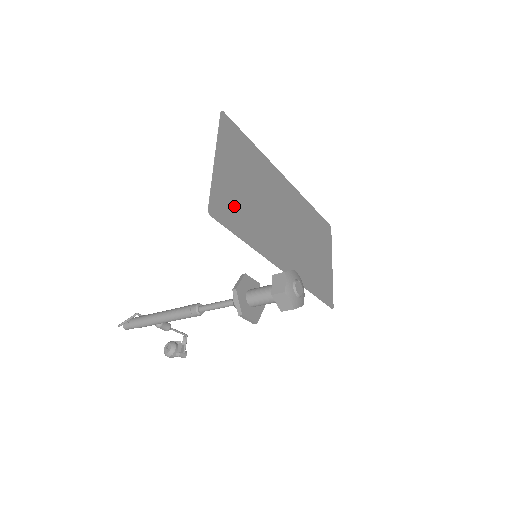
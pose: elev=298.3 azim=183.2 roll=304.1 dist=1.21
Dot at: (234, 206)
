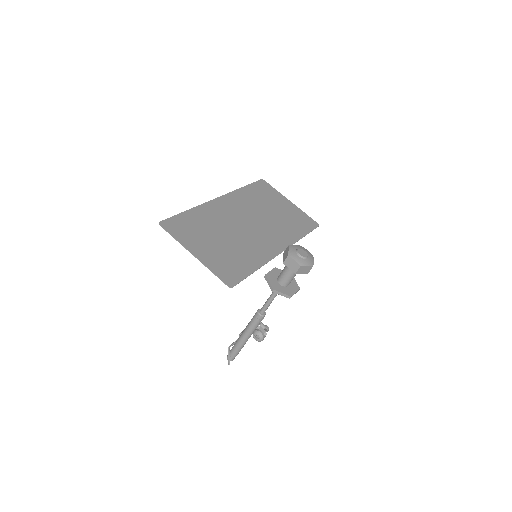
Dot at: (230, 262)
